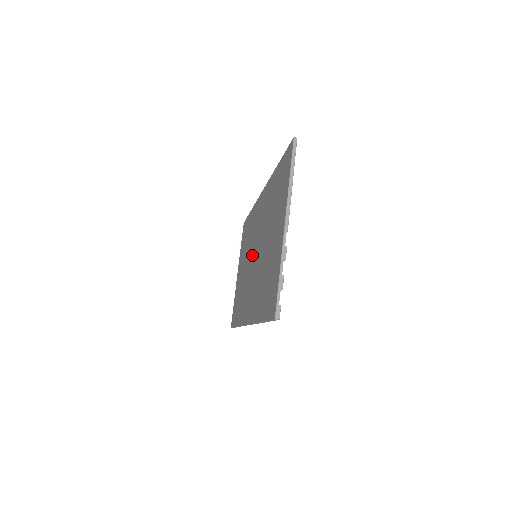
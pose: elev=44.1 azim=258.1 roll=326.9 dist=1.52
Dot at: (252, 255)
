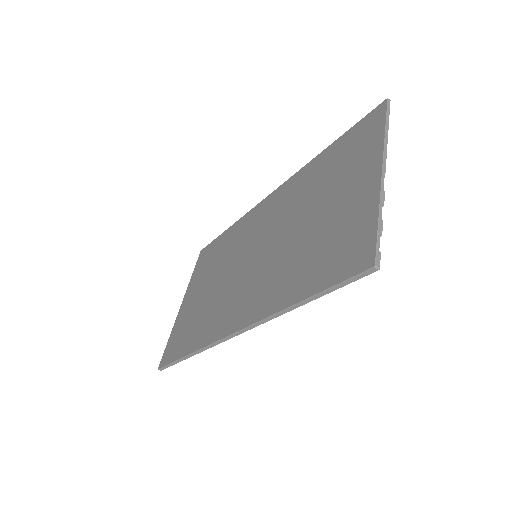
Dot at: (245, 258)
